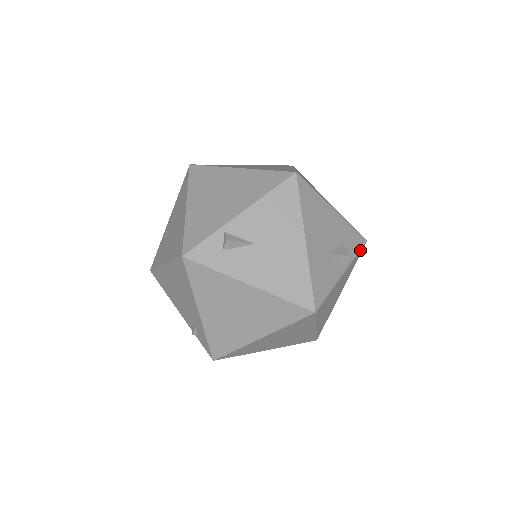
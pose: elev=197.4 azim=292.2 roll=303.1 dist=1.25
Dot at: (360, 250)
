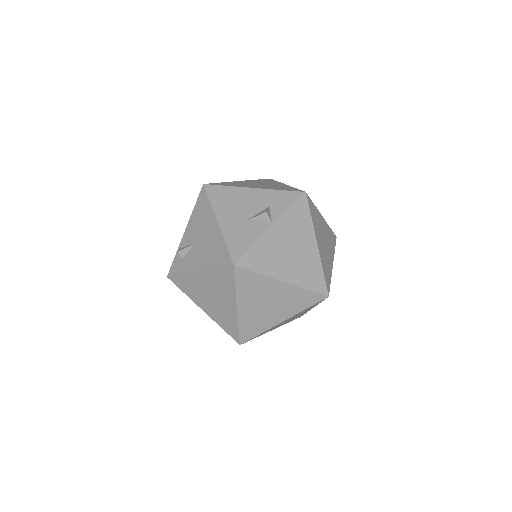
Dot at: (297, 203)
